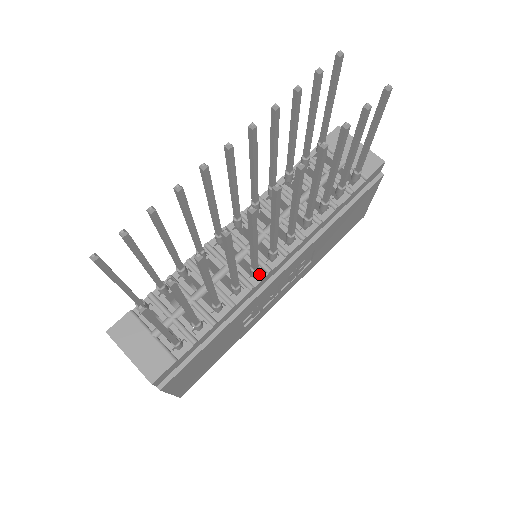
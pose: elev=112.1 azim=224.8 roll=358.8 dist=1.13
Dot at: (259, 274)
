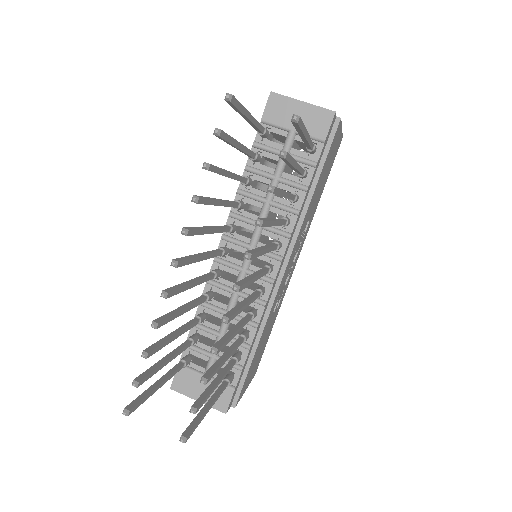
Dot at: (265, 288)
